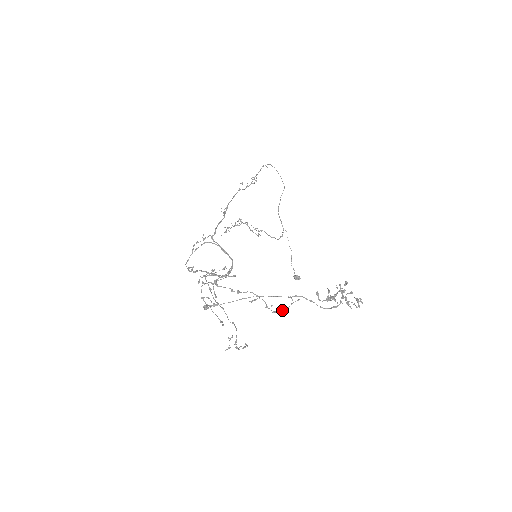
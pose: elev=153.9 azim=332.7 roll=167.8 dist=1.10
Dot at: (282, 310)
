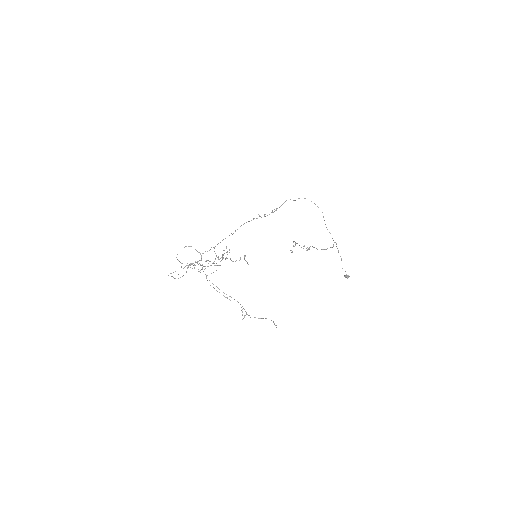
Dot at: occluded
